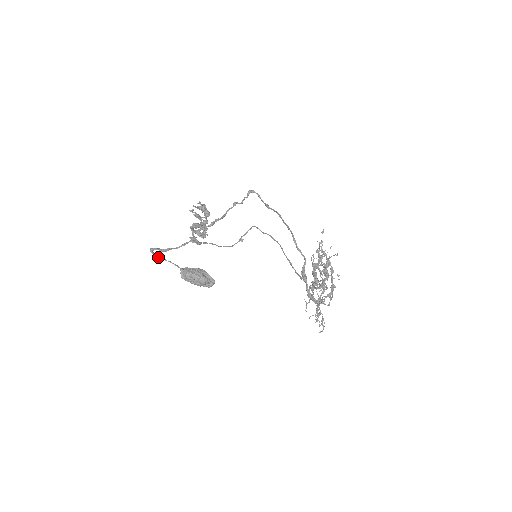
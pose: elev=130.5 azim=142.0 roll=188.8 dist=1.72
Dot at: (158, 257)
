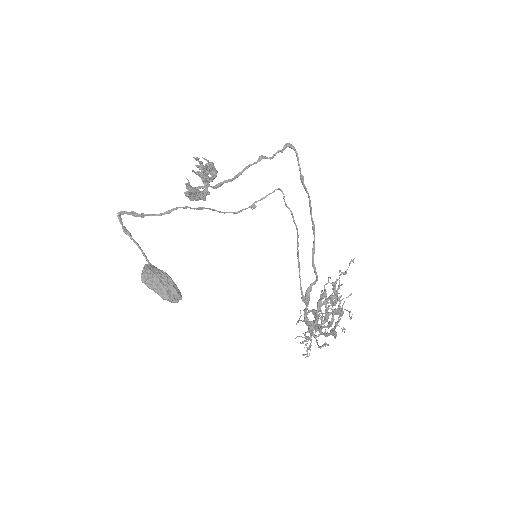
Dot at: (124, 231)
